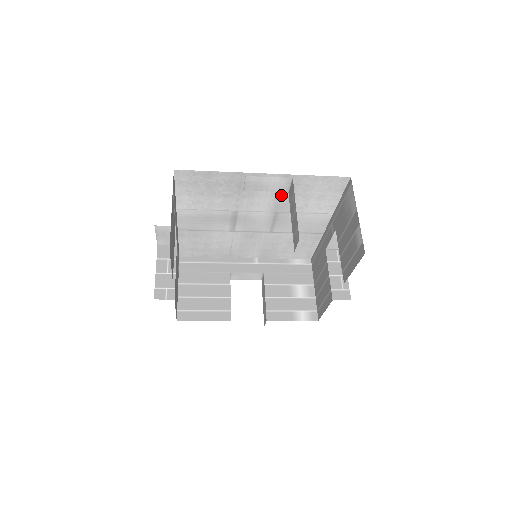
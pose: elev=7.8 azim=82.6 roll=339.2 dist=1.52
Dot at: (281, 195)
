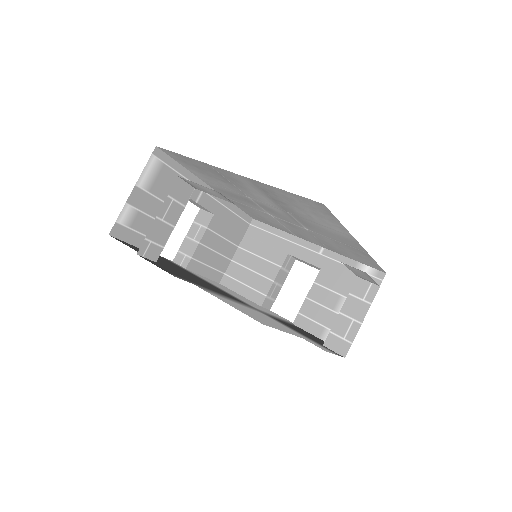
Dot at: (271, 197)
